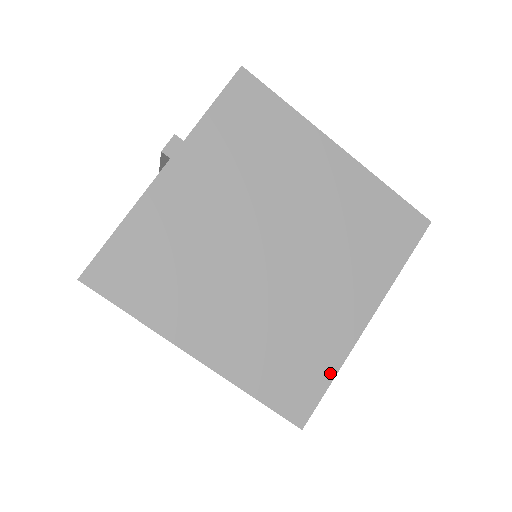
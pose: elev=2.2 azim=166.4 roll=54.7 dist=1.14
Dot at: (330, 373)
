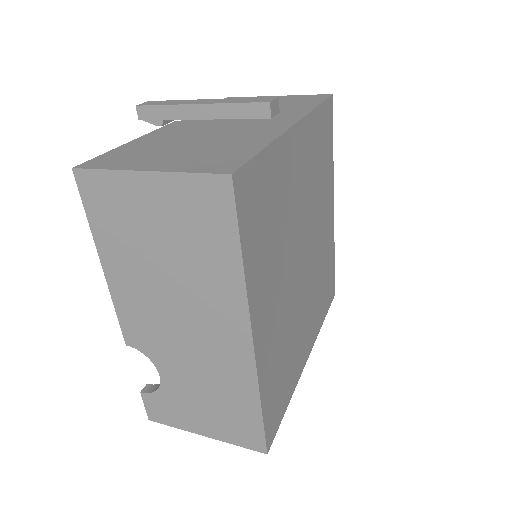
Dot at: (289, 398)
